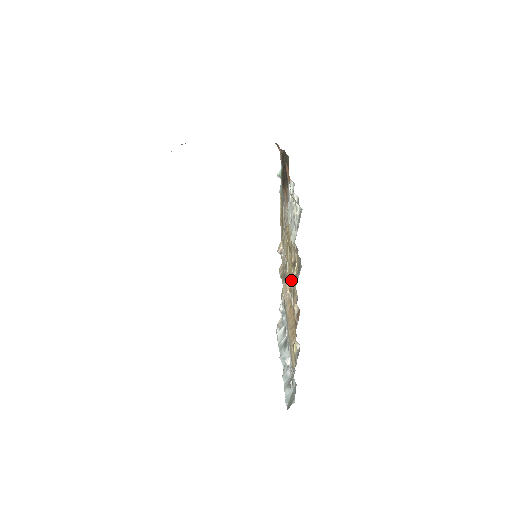
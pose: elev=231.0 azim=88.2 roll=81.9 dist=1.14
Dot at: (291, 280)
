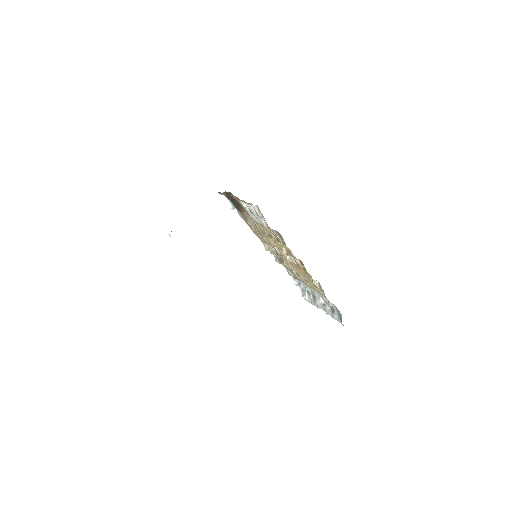
Dot at: (283, 249)
